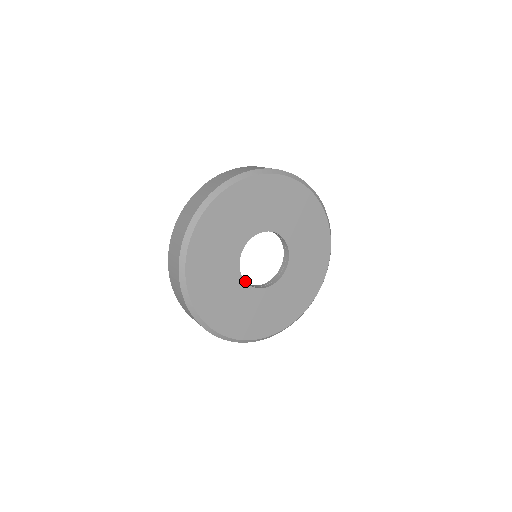
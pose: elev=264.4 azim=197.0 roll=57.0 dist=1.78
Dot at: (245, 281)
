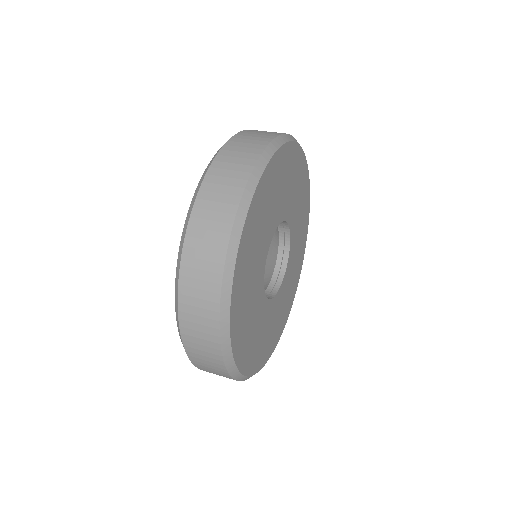
Dot at: (271, 299)
